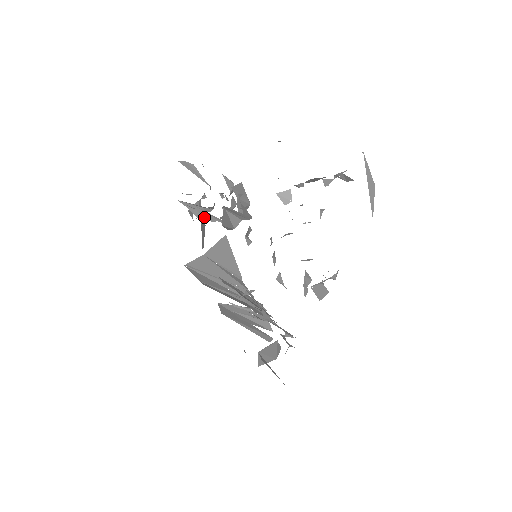
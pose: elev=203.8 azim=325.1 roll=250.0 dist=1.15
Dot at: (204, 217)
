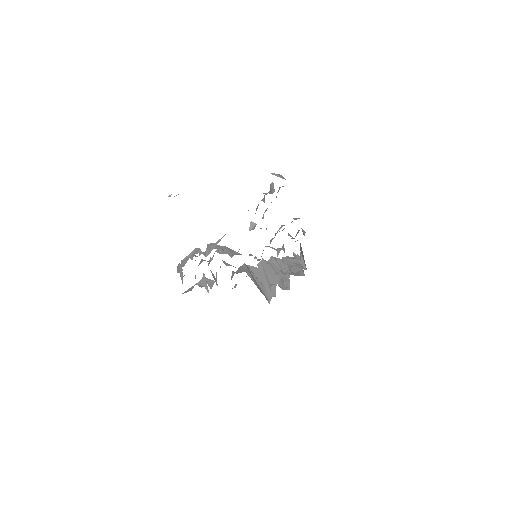
Dot at: (215, 279)
